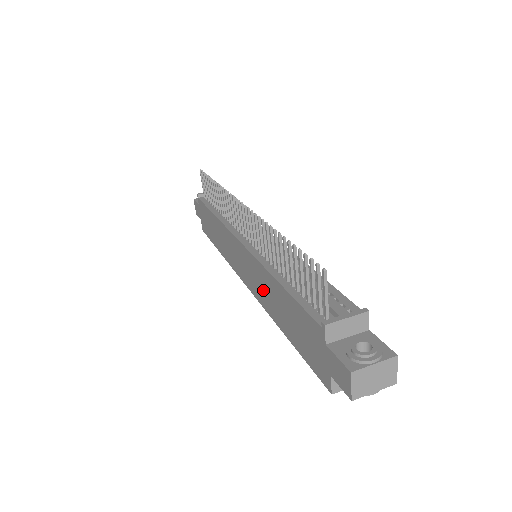
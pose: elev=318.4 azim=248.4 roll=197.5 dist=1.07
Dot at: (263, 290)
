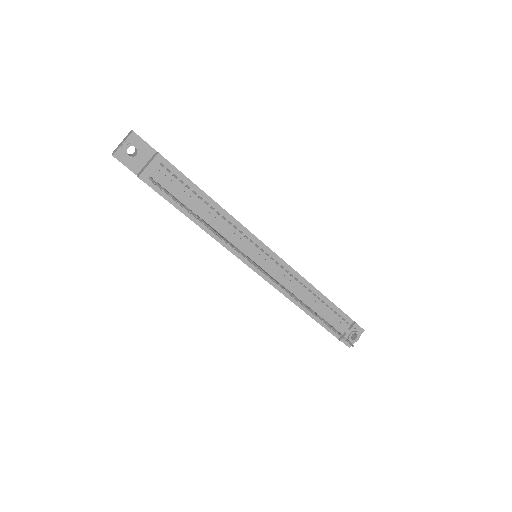
Dot at: occluded
